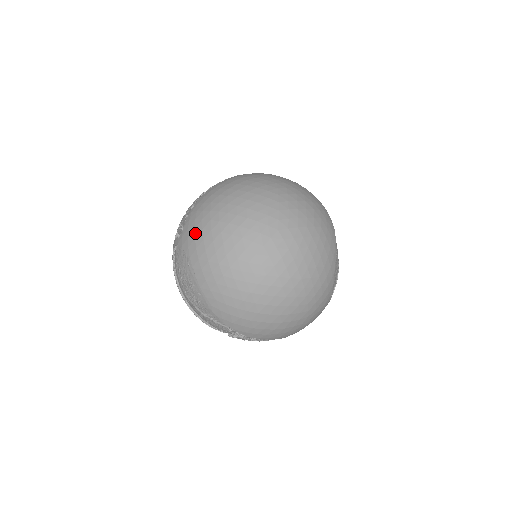
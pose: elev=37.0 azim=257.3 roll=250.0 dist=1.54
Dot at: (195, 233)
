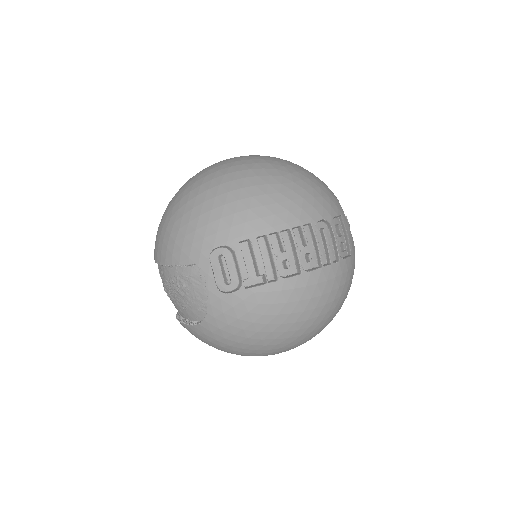
Dot at: (234, 323)
